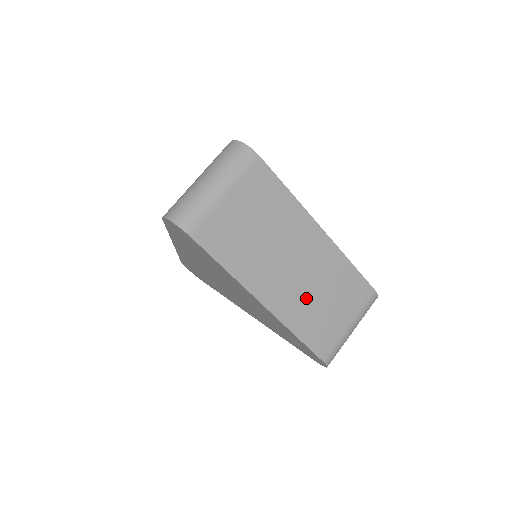
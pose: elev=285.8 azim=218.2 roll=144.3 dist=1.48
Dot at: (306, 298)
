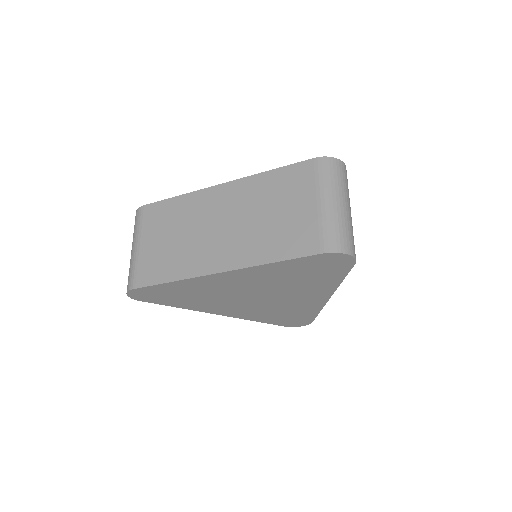
Dot at: occluded
